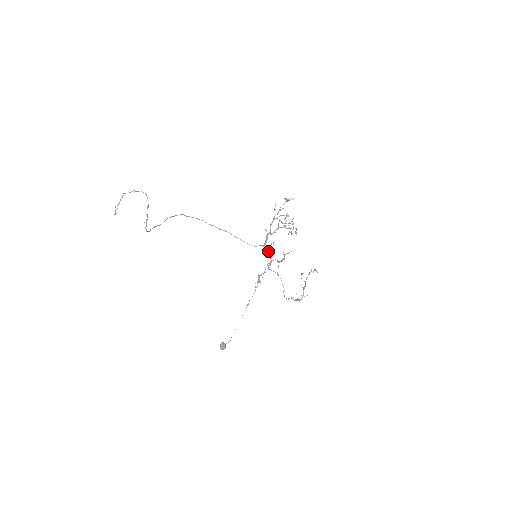
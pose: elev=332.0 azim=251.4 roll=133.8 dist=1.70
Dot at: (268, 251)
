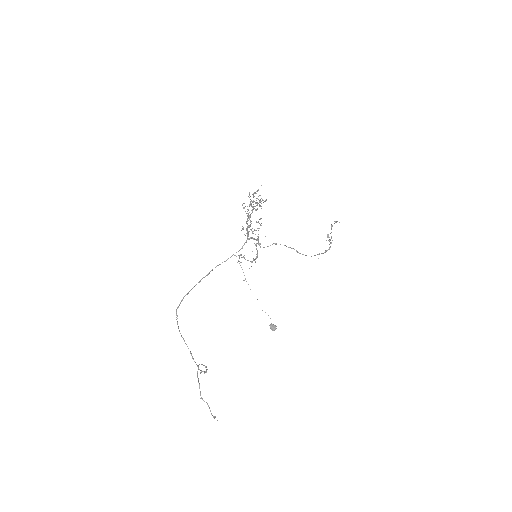
Dot at: (253, 238)
